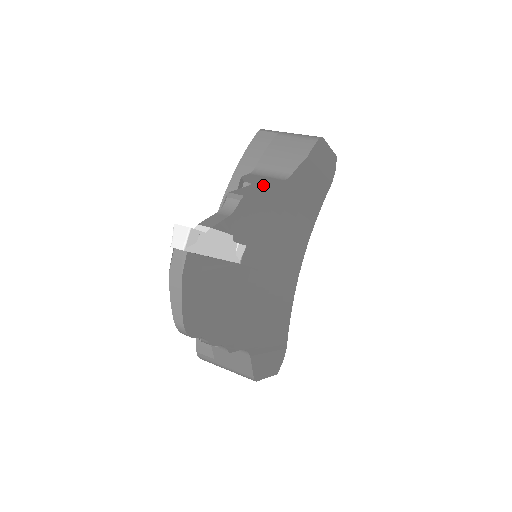
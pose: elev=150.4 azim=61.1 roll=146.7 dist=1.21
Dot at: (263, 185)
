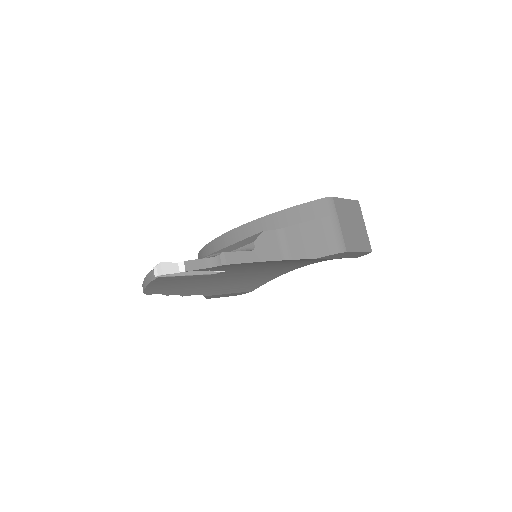
Dot at: (257, 258)
